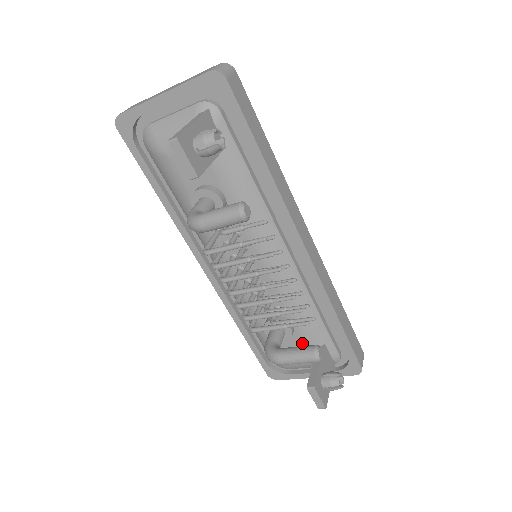
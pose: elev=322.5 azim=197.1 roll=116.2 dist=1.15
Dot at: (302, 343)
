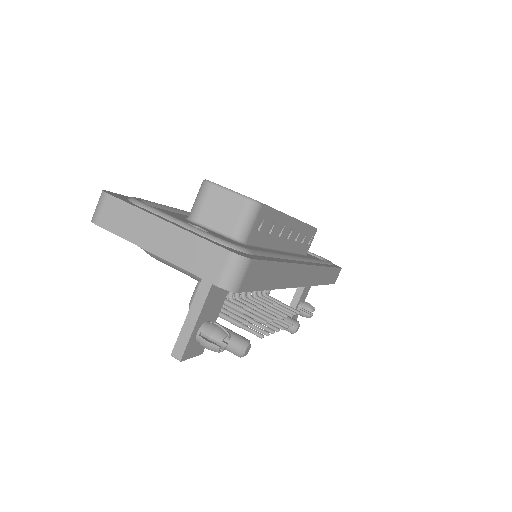
Dot at: occluded
